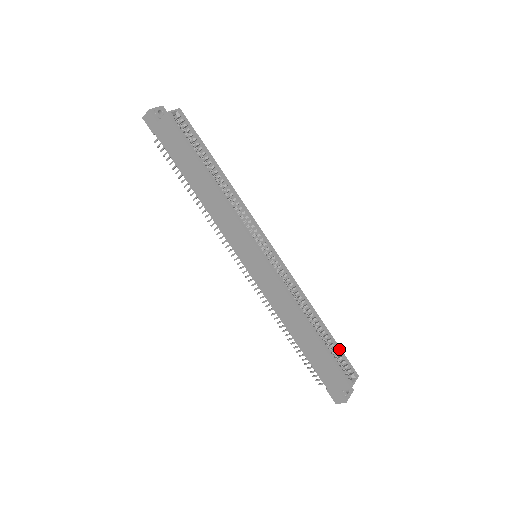
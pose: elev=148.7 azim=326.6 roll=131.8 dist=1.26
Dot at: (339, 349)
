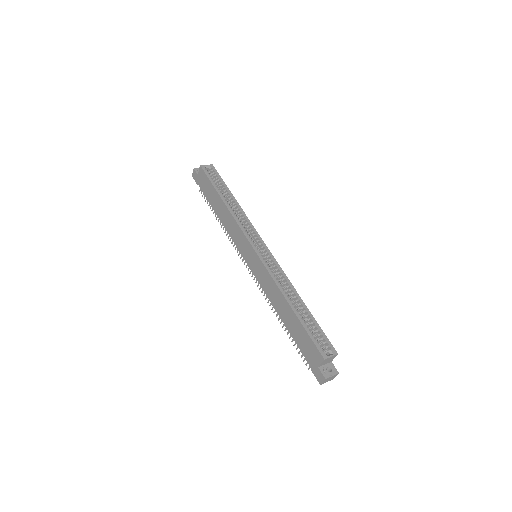
Dot at: (319, 327)
